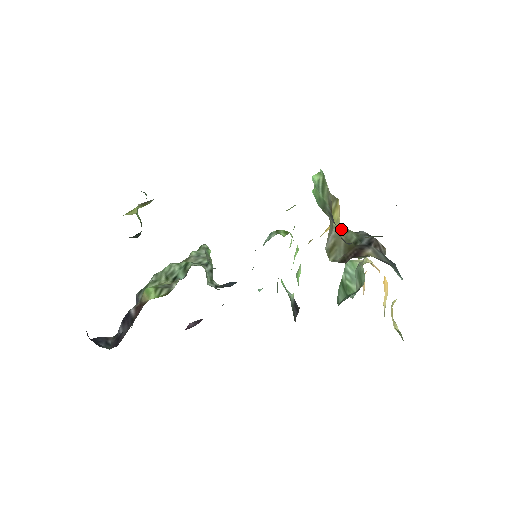
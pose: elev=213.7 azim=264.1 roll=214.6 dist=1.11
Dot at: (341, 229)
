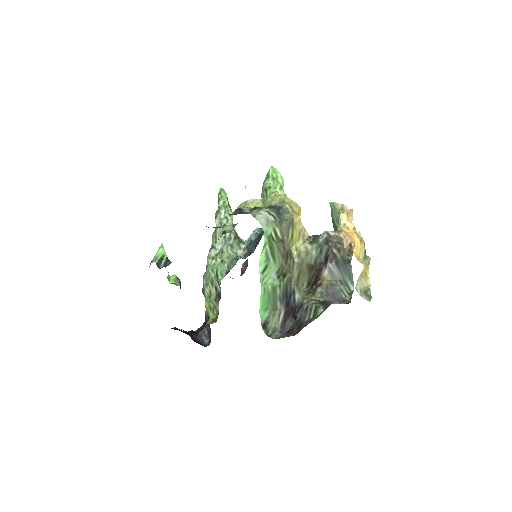
Dot at: (301, 255)
